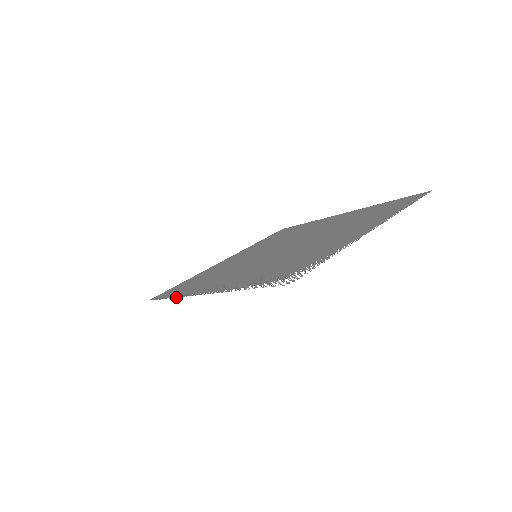
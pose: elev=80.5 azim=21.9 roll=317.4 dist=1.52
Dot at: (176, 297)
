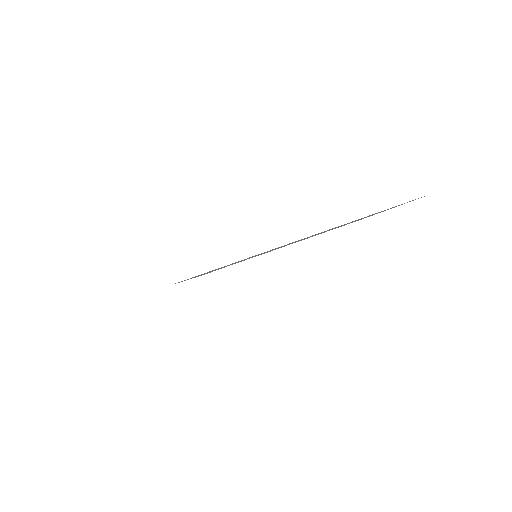
Dot at: (244, 259)
